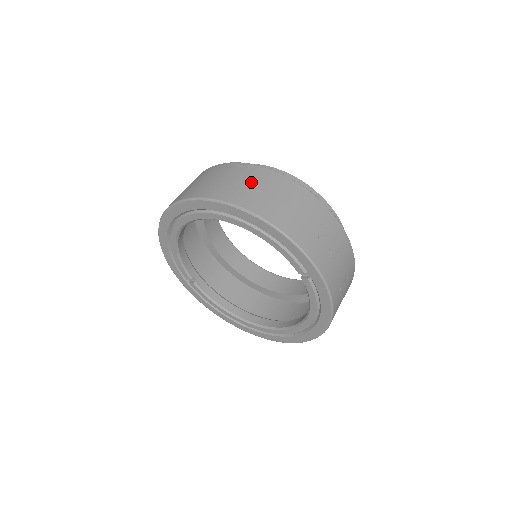
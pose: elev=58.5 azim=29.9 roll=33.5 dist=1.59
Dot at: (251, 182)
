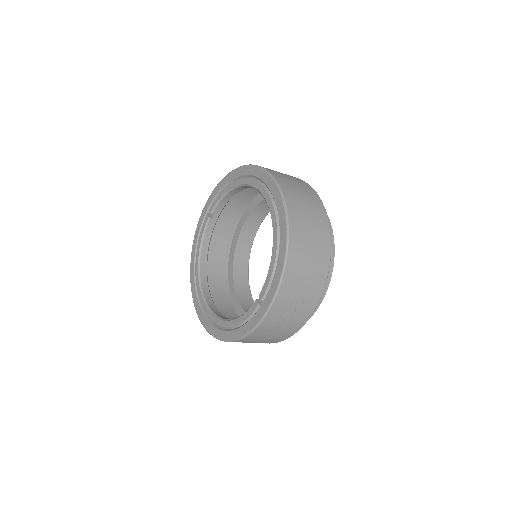
Dot at: (312, 222)
